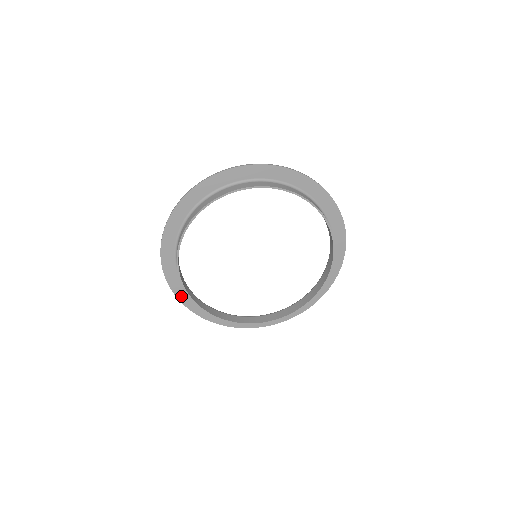
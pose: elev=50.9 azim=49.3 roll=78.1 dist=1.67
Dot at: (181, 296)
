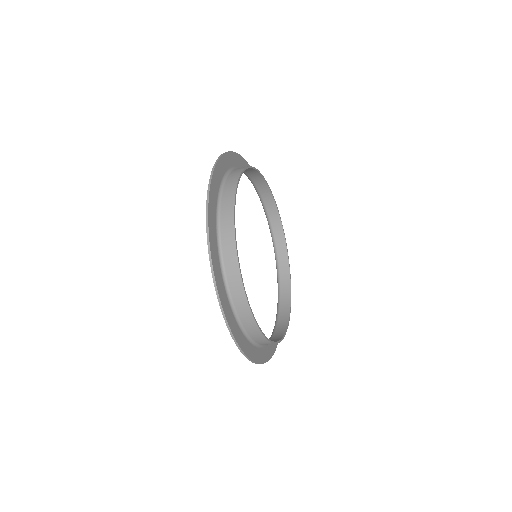
Dot at: (211, 201)
